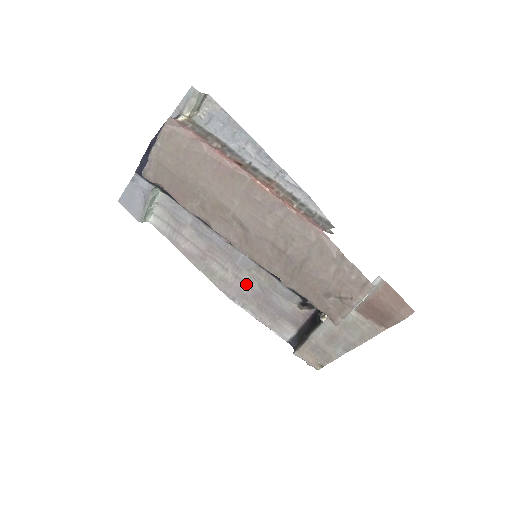
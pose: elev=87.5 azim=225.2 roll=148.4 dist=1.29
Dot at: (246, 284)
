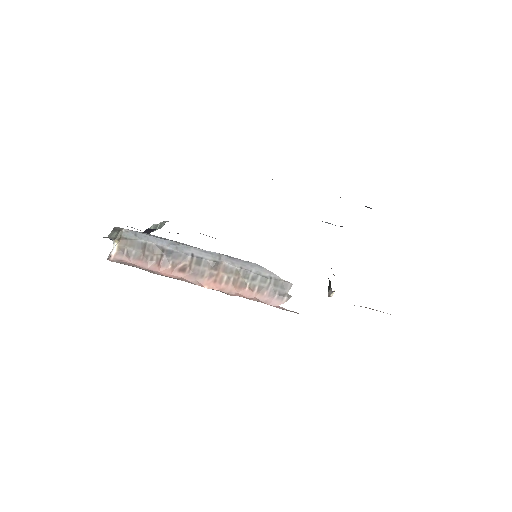
Dot at: occluded
